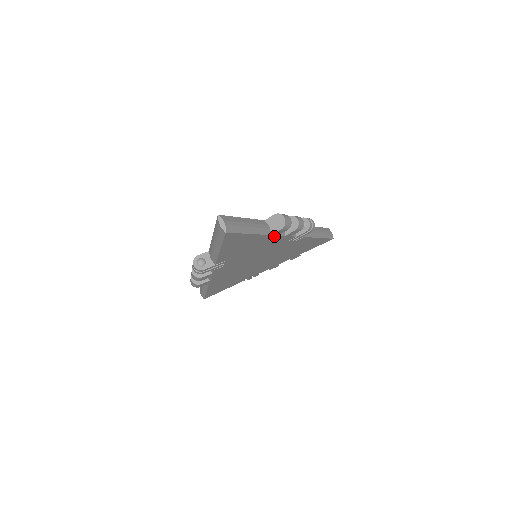
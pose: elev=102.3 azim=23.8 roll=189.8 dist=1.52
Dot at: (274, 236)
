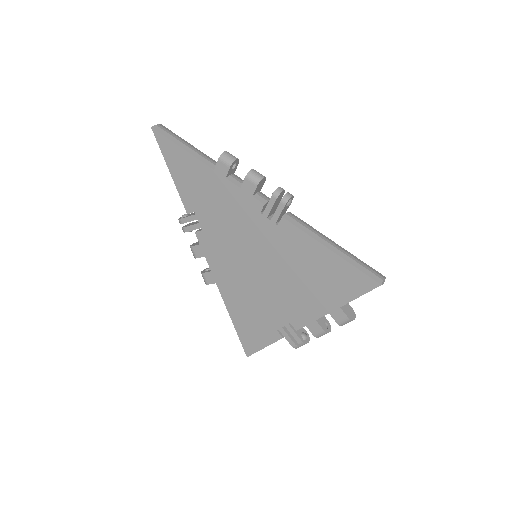
Dot at: (222, 178)
